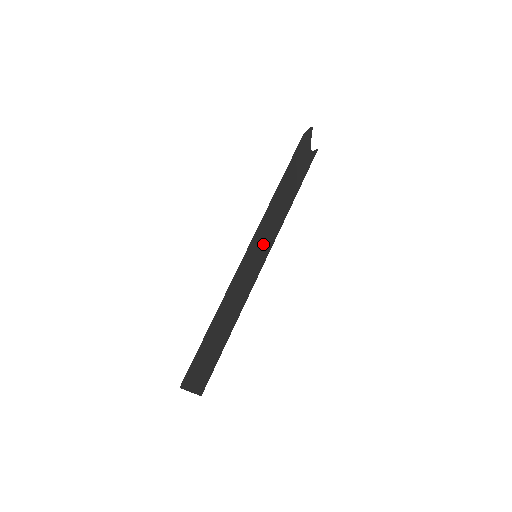
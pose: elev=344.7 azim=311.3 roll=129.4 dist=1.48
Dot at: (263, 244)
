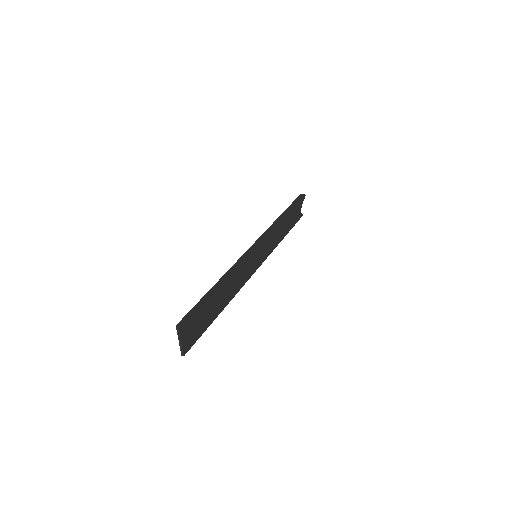
Dot at: (262, 250)
